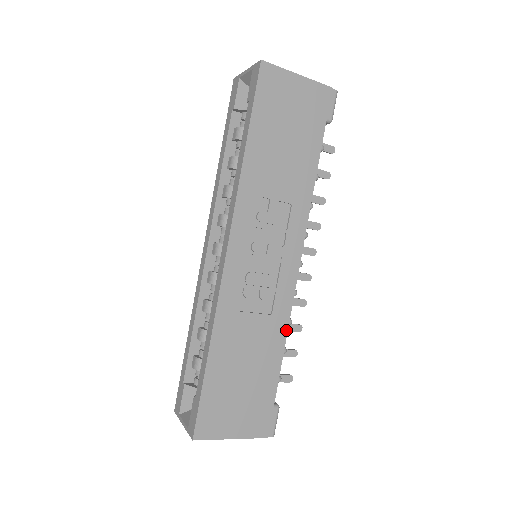
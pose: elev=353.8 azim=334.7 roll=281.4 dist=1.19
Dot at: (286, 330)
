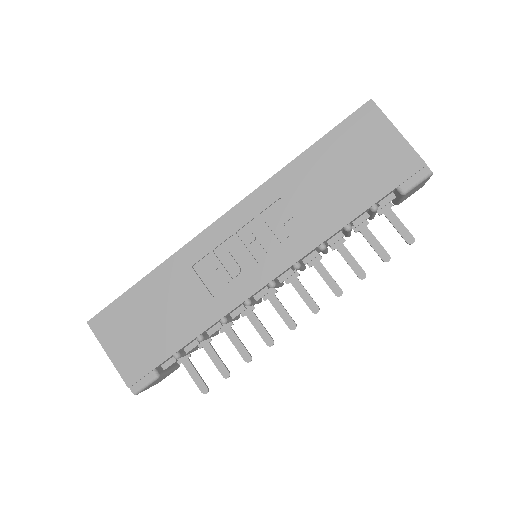
Dot at: (214, 322)
